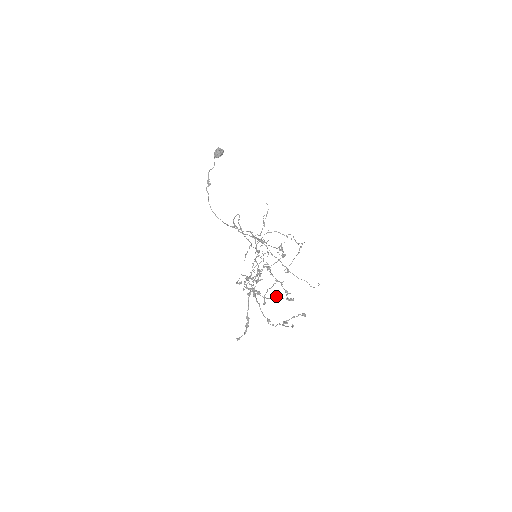
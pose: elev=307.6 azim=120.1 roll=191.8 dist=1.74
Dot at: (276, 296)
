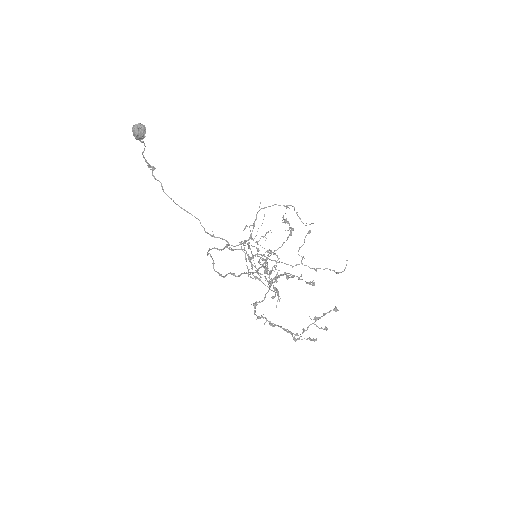
Dot at: (295, 338)
